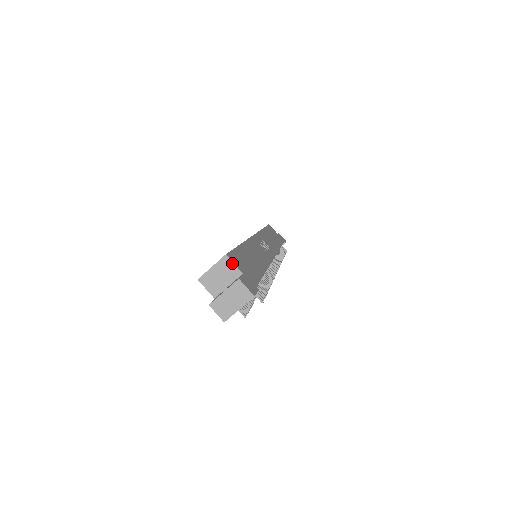
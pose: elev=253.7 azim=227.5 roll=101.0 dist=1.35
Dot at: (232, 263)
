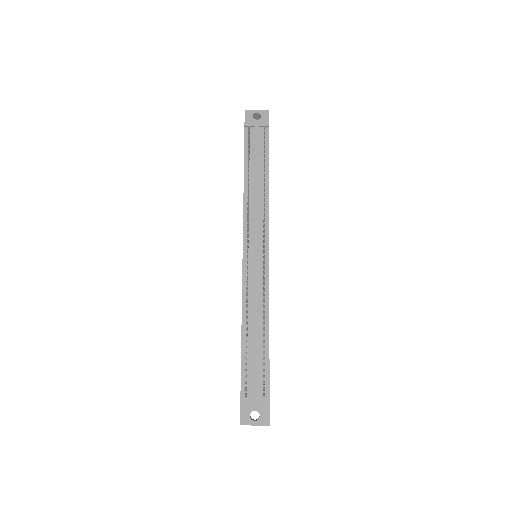
Dot at: occluded
